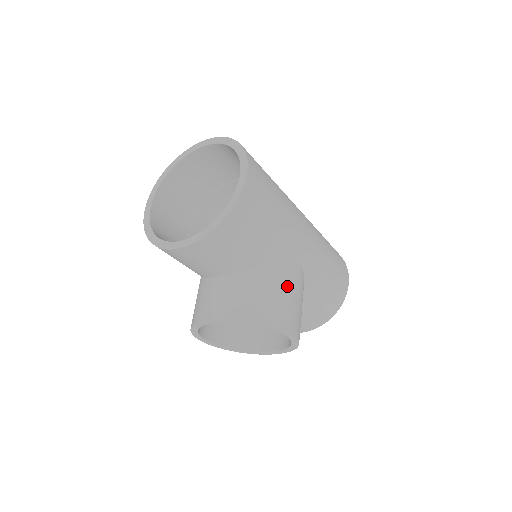
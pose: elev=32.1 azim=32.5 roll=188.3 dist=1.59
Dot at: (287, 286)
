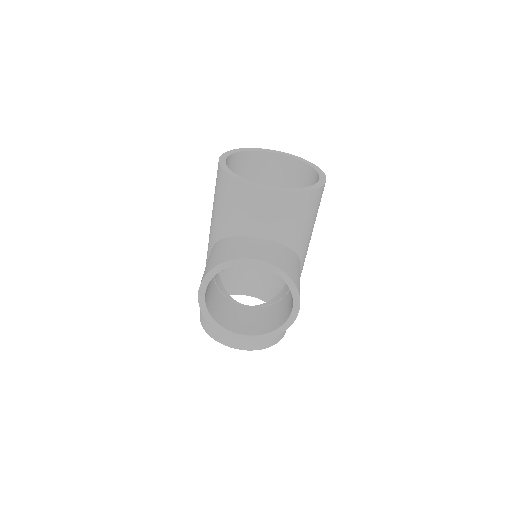
Dot at: occluded
